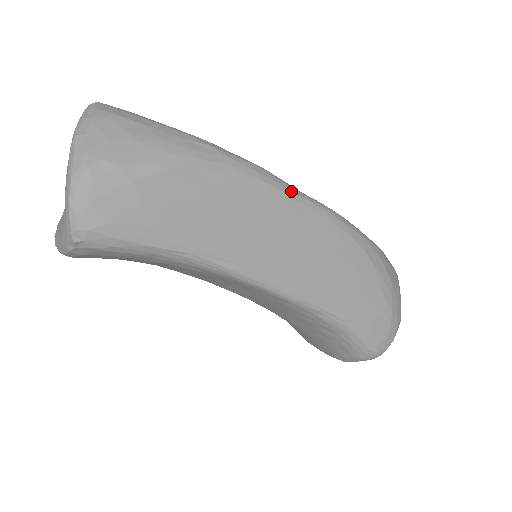
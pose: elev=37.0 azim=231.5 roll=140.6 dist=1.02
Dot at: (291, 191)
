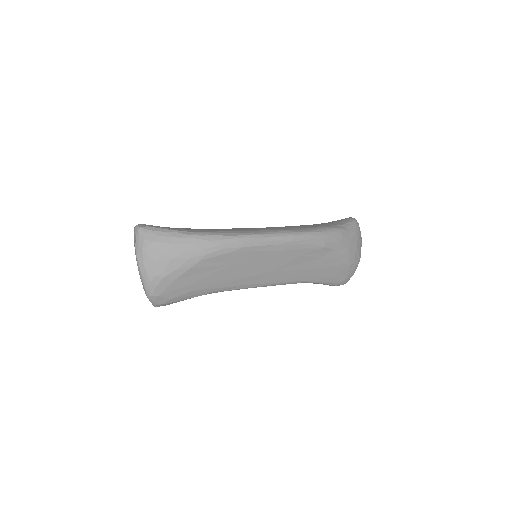
Dot at: (266, 242)
